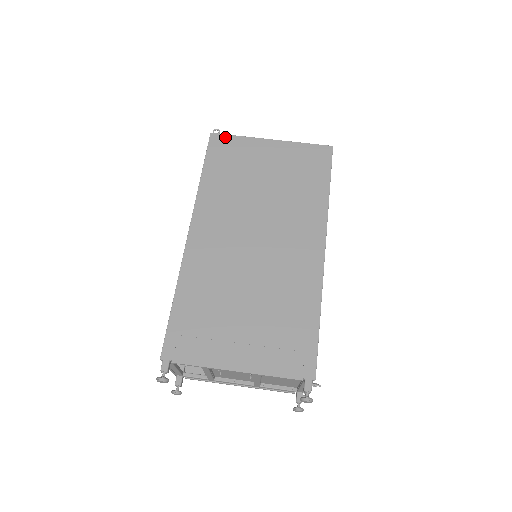
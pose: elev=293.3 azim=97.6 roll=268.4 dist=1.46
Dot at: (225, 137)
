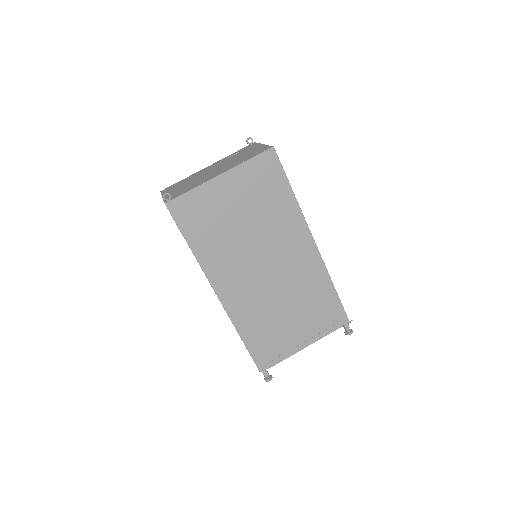
Dot at: (180, 200)
